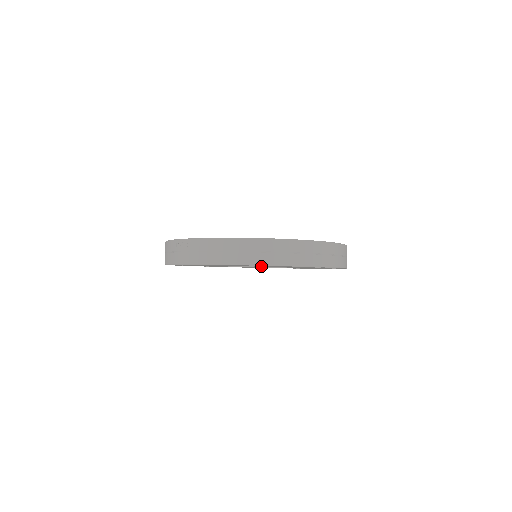
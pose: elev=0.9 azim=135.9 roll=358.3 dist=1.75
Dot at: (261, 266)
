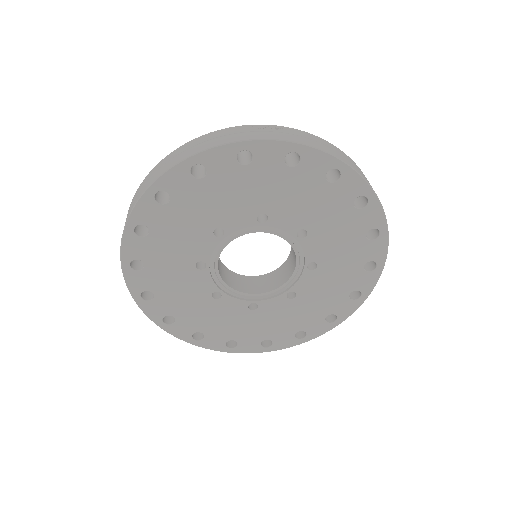
Dot at: (314, 233)
